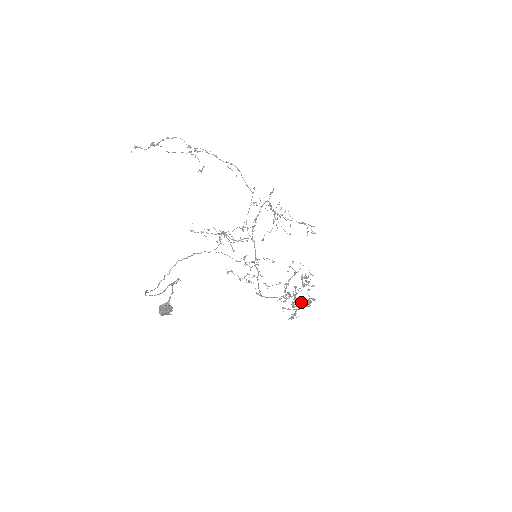
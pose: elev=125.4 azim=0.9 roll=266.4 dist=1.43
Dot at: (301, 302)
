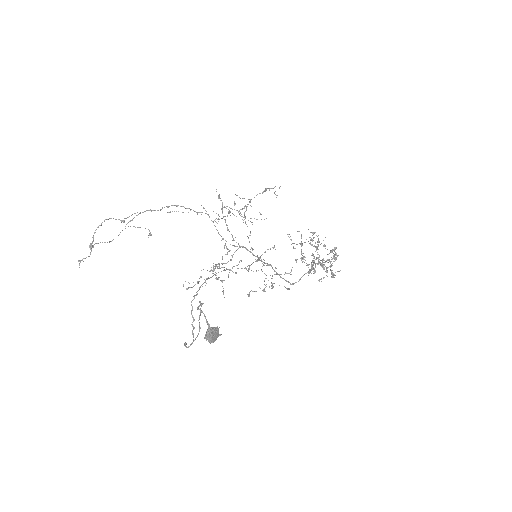
Dot at: occluded
